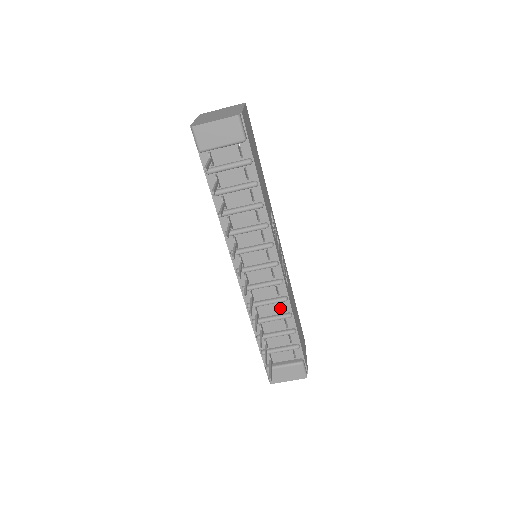
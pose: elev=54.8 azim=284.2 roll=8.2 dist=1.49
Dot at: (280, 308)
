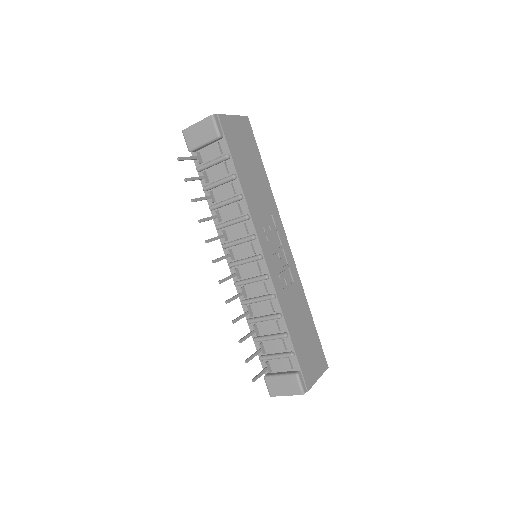
Dot at: (271, 307)
